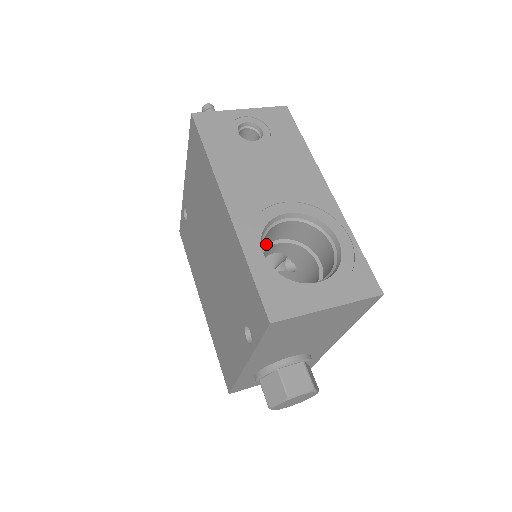
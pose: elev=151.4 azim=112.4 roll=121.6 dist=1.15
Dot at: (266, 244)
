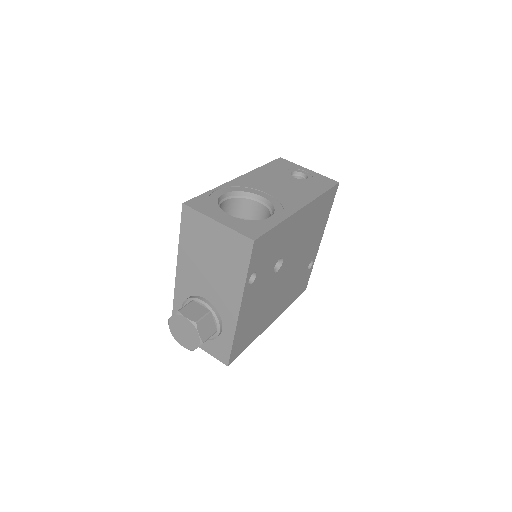
Dot at: (246, 218)
